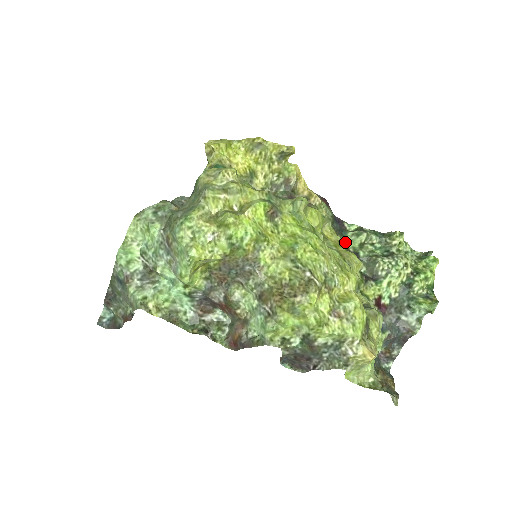
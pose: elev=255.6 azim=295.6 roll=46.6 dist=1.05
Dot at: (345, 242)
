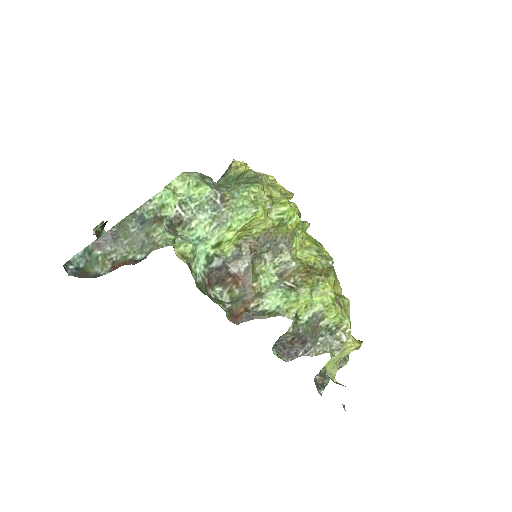
Dot at: occluded
